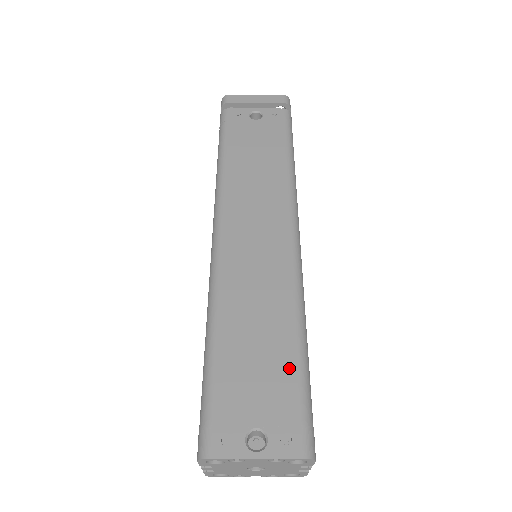
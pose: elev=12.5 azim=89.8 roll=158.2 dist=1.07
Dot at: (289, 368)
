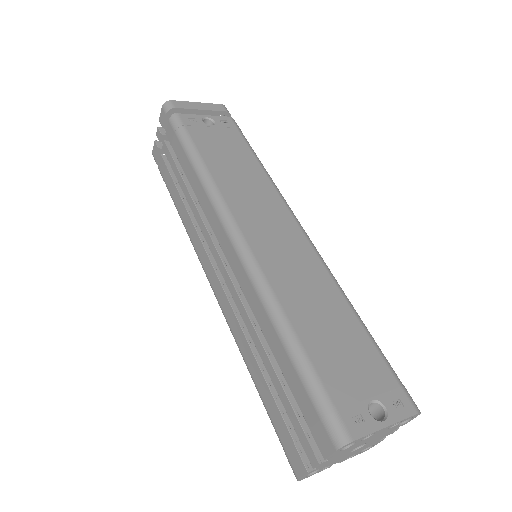
Dot at: (365, 342)
